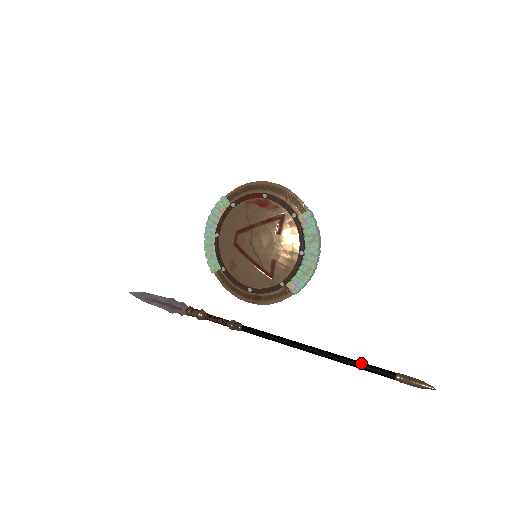
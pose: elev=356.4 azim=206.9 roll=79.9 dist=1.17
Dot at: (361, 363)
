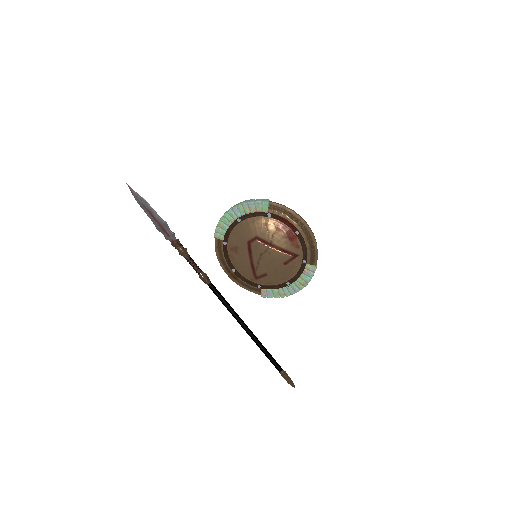
Dot at: (269, 354)
